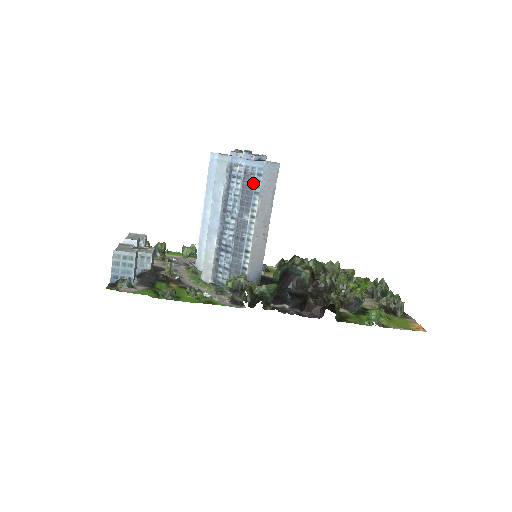
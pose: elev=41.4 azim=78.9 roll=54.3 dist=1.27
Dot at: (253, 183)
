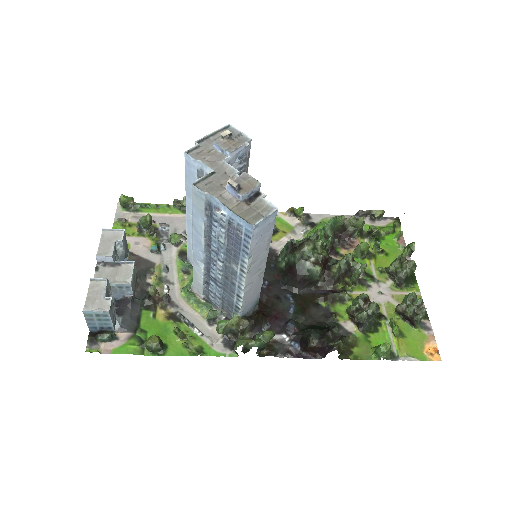
Dot at: (240, 240)
